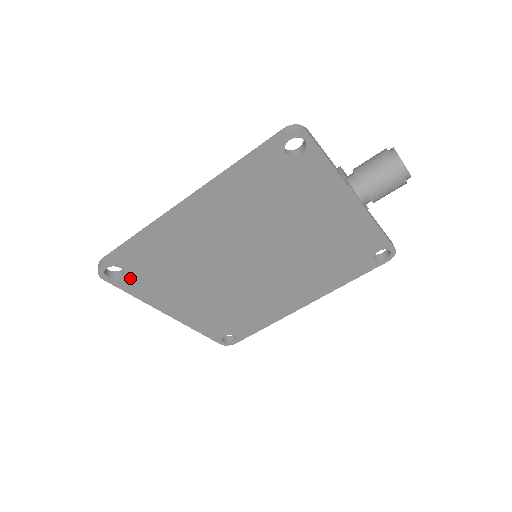
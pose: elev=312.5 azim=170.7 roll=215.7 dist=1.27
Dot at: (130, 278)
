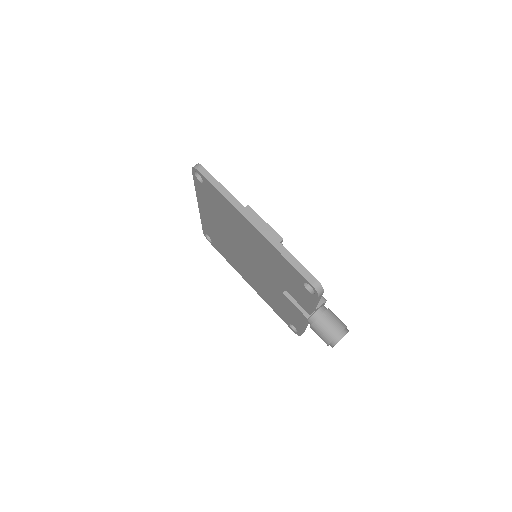
Dot at: (202, 186)
